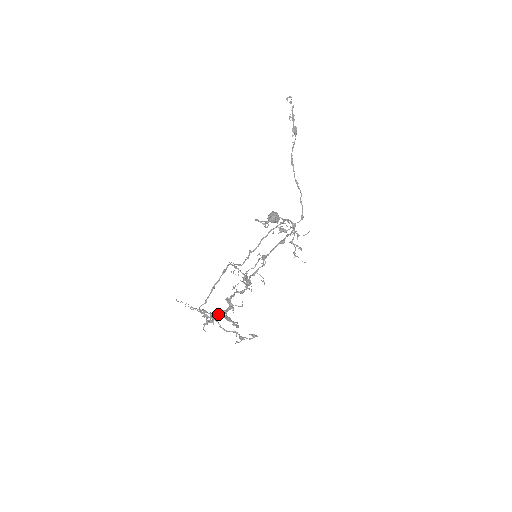
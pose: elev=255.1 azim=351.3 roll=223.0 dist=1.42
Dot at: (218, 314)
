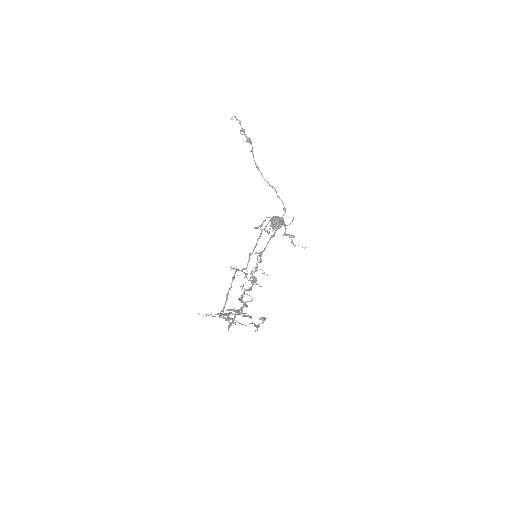
Dot at: (226, 310)
